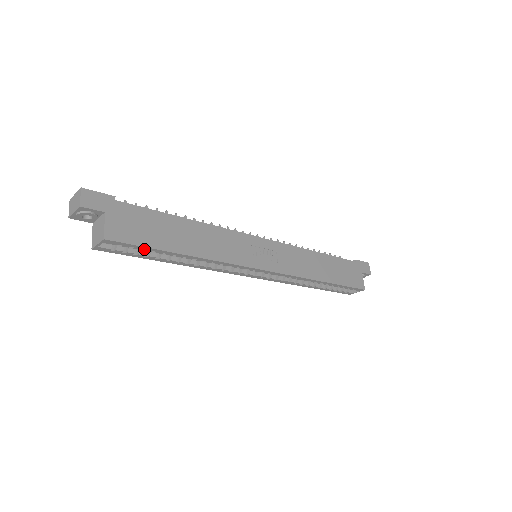
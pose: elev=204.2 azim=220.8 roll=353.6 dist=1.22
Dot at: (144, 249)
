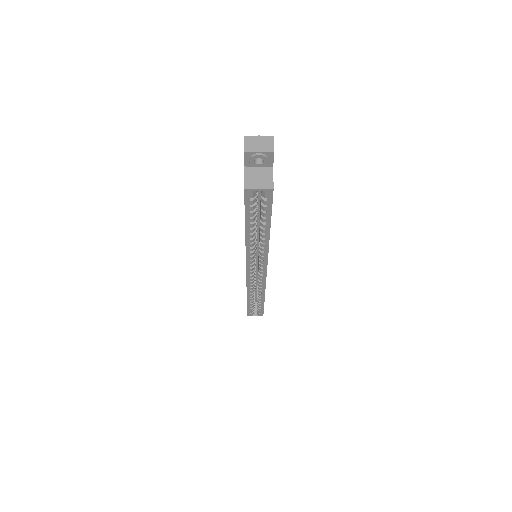
Dot at: (266, 212)
